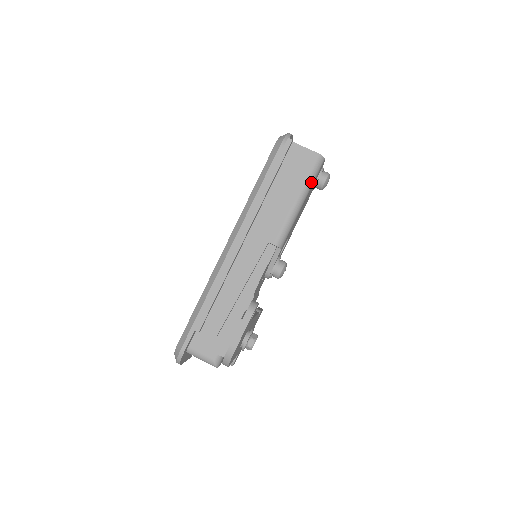
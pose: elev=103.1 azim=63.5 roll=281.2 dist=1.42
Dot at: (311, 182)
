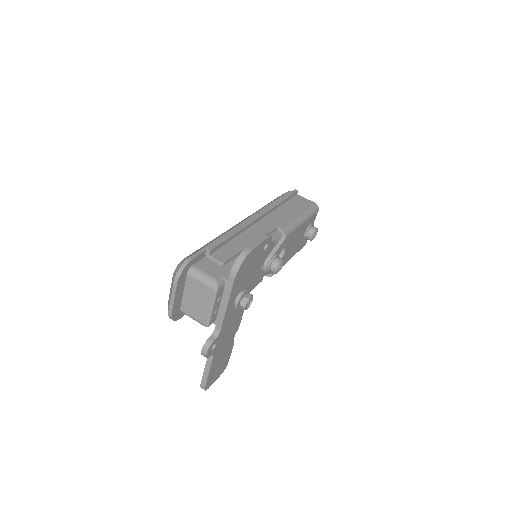
Dot at: (310, 214)
